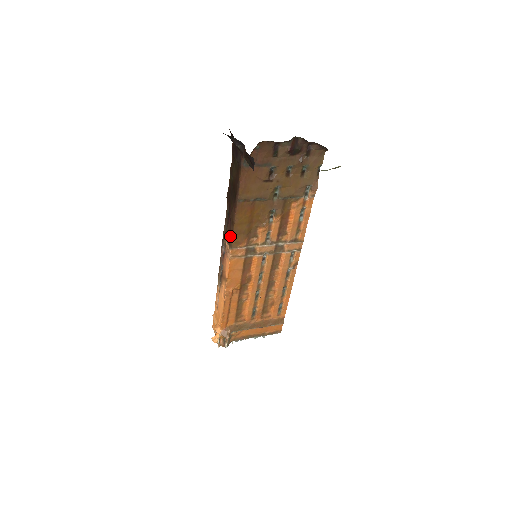
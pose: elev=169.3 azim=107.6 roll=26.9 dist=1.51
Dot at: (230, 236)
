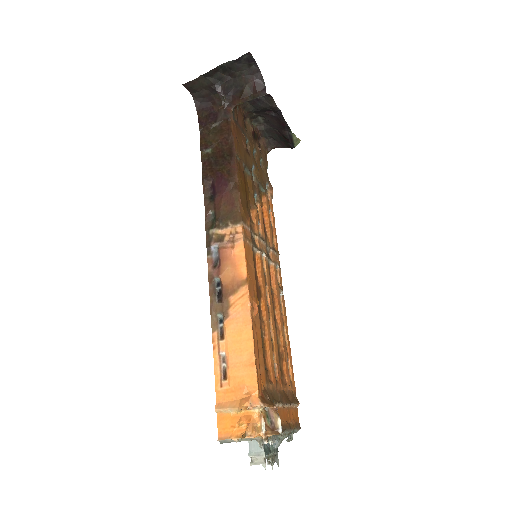
Dot at: (233, 209)
